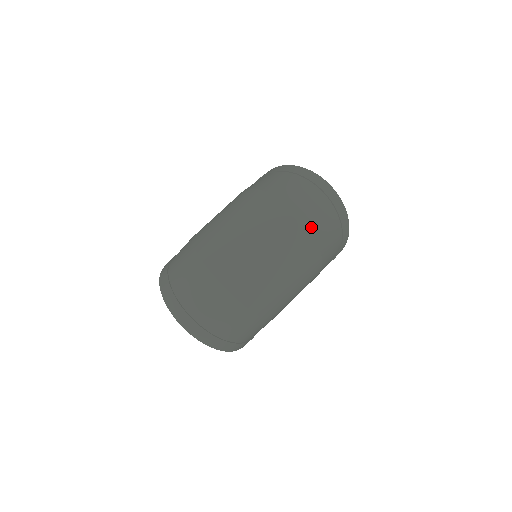
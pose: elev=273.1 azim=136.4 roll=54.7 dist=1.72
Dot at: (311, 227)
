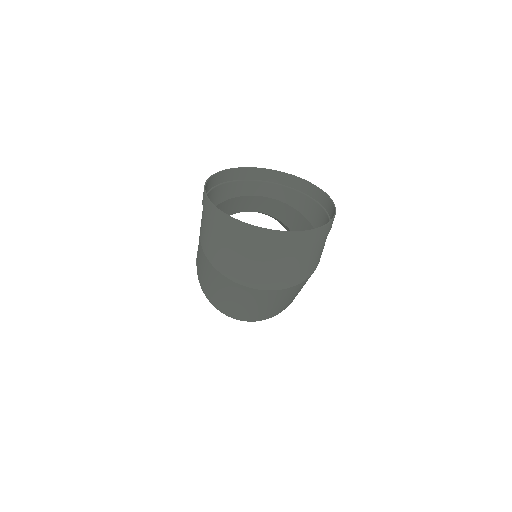
Dot at: (282, 286)
